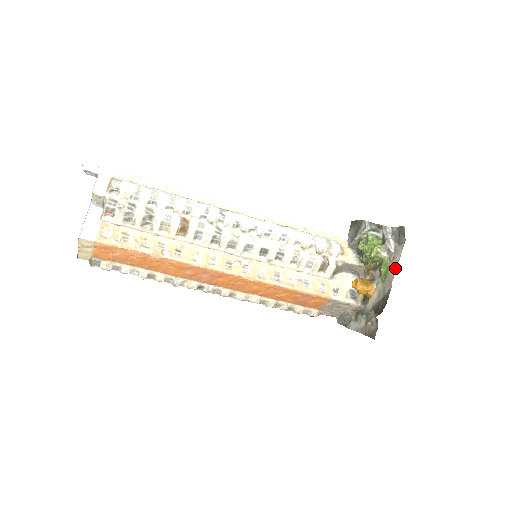
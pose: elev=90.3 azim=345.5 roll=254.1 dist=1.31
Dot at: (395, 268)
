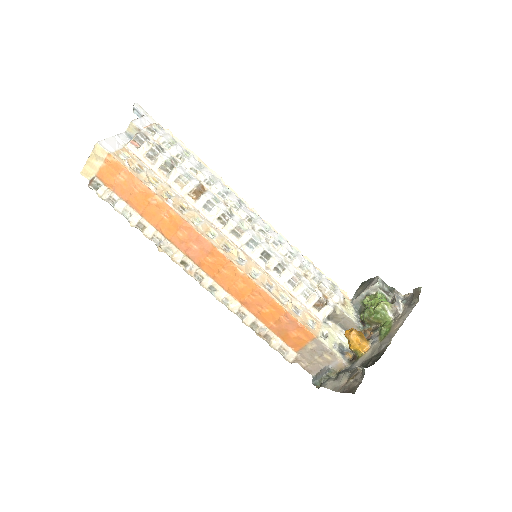
Dot at: (400, 325)
